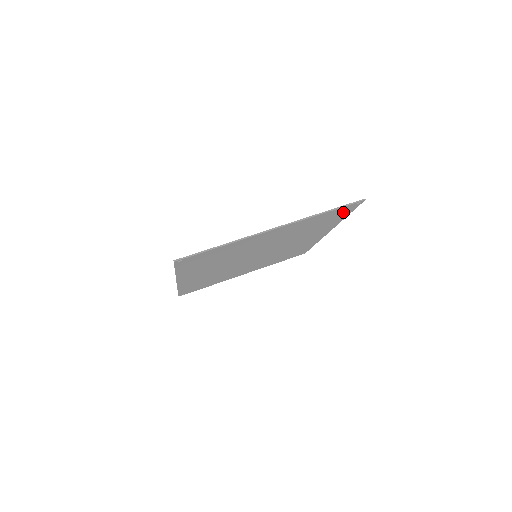
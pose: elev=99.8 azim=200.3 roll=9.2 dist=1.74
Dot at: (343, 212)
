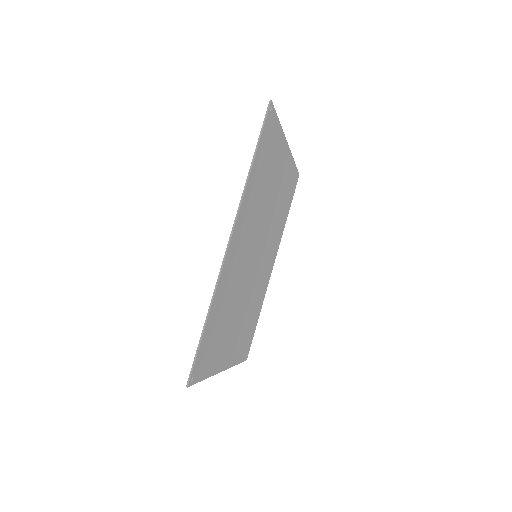
Dot at: (292, 192)
